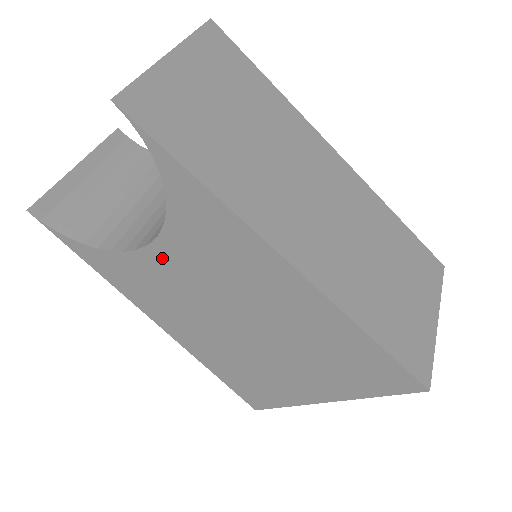
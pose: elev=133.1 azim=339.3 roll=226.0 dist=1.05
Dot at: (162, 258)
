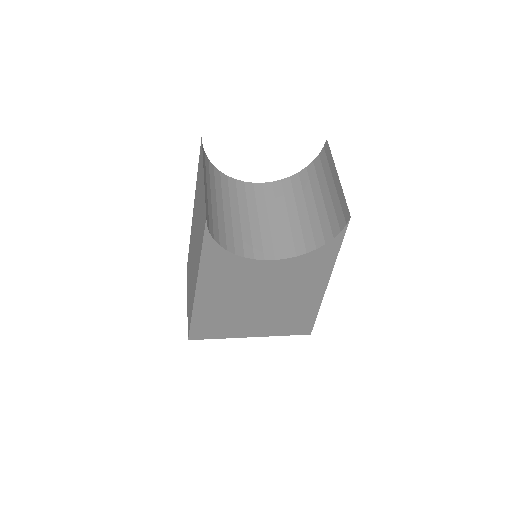
Dot at: (266, 267)
